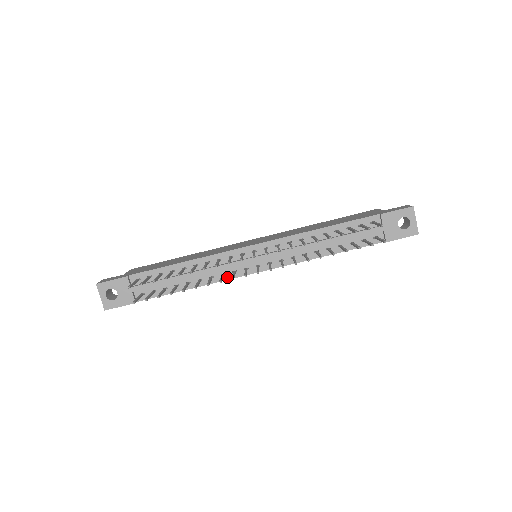
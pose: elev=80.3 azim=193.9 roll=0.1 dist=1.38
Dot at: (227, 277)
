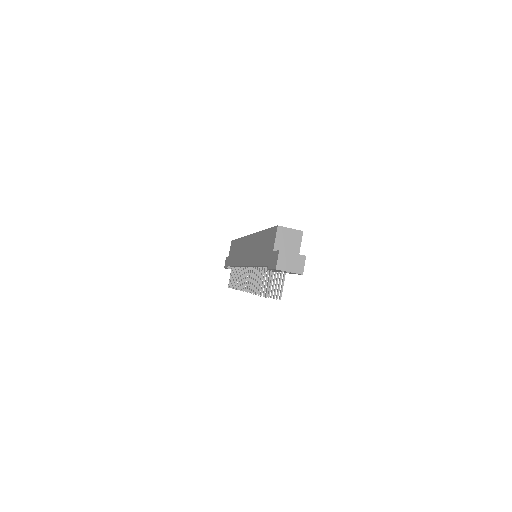
Dot at: occluded
